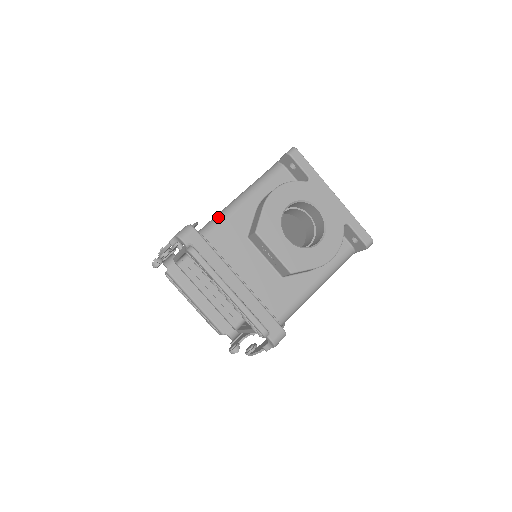
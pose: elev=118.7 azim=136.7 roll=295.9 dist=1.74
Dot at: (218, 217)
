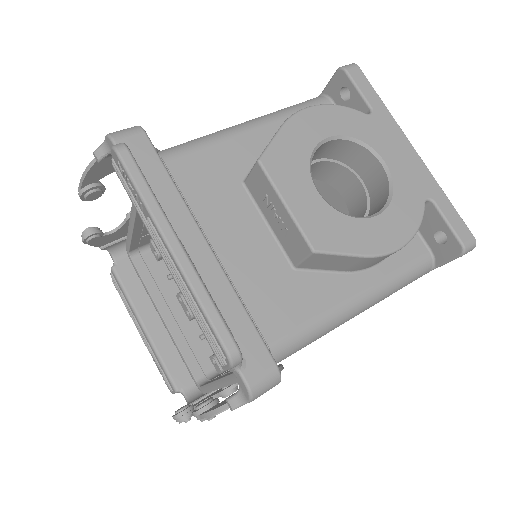
Dot at: (198, 138)
